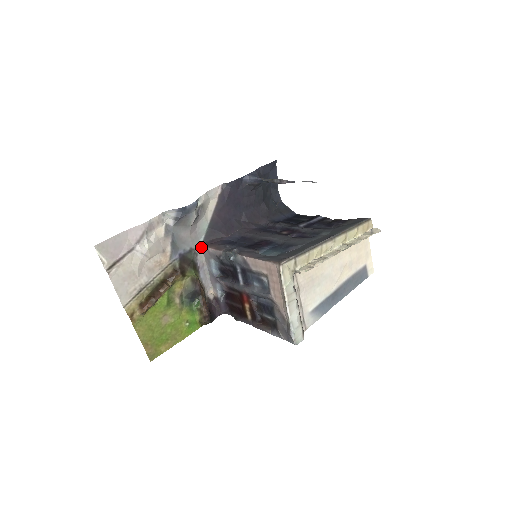
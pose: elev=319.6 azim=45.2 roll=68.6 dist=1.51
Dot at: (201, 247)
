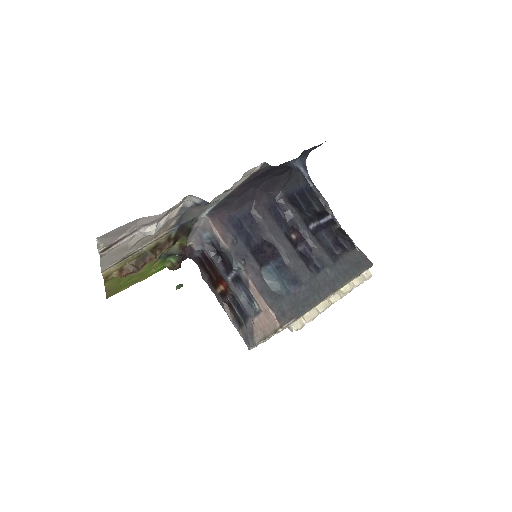
Dot at: (205, 216)
